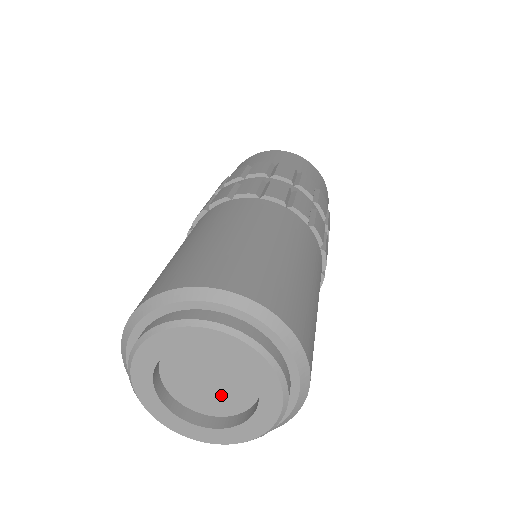
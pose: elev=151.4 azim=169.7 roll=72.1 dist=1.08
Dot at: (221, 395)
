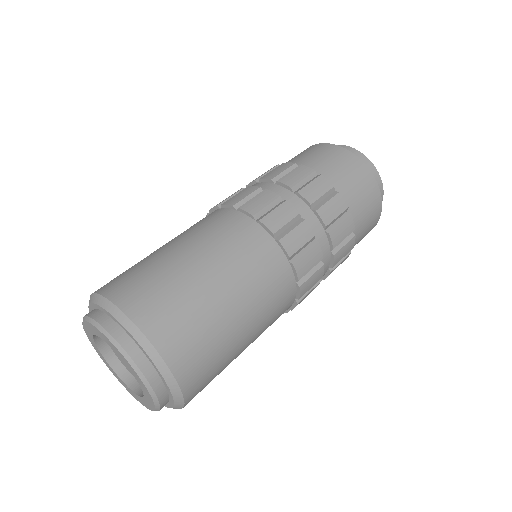
Dot at: occluded
